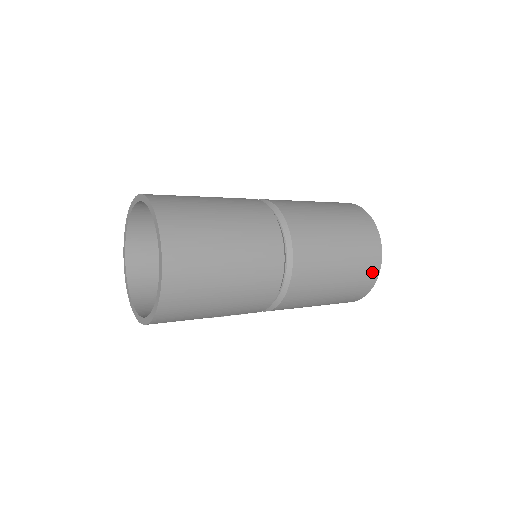
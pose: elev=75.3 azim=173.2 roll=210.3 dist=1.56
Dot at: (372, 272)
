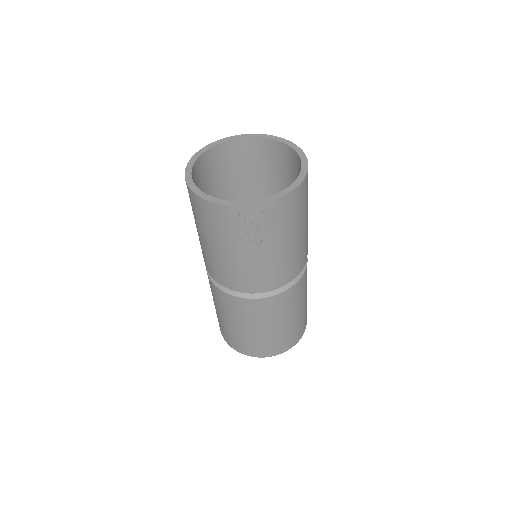
Dot at: occluded
